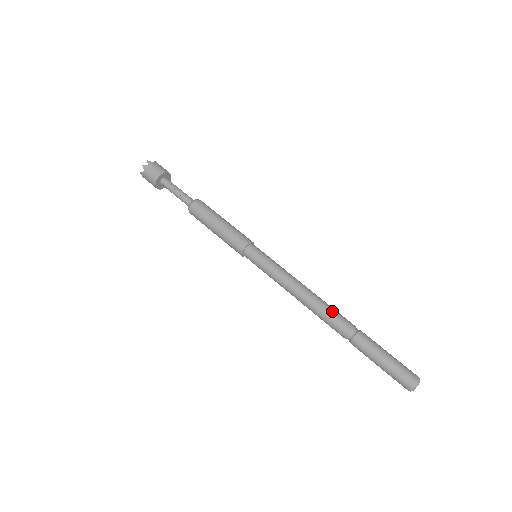
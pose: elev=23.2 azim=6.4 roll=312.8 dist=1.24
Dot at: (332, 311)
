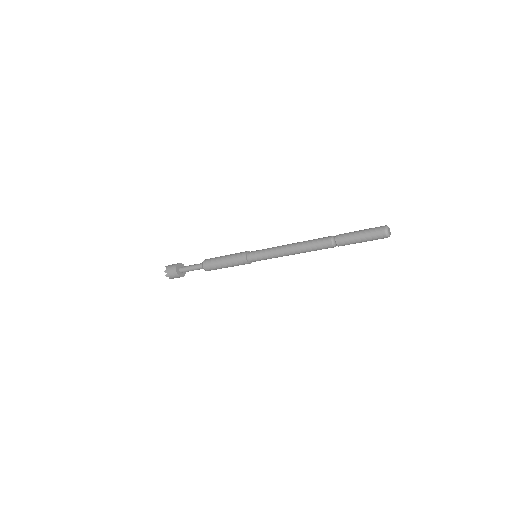
Dot at: (314, 243)
